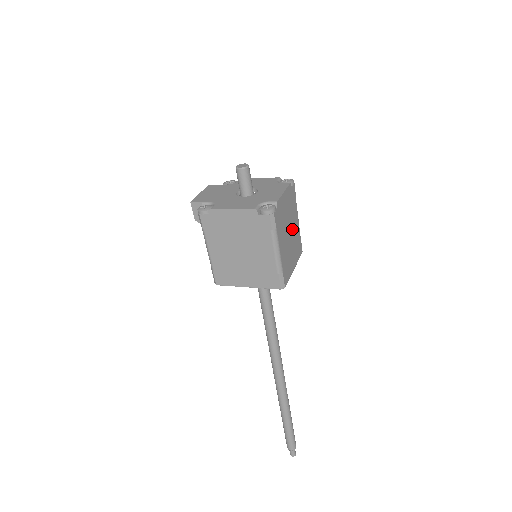
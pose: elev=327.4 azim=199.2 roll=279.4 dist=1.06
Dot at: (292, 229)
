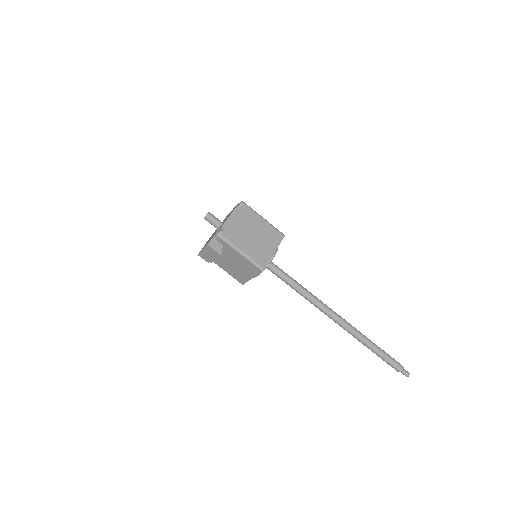
Dot at: occluded
